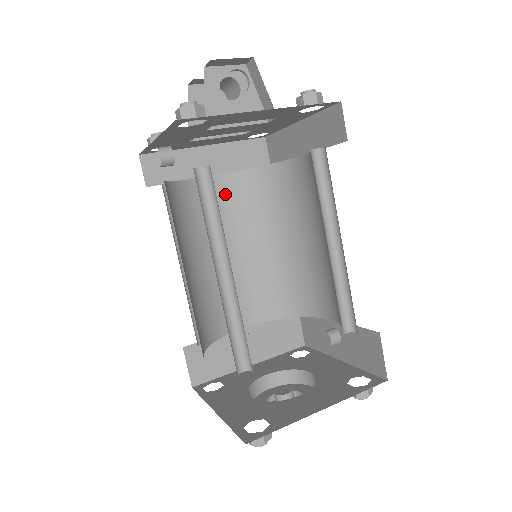
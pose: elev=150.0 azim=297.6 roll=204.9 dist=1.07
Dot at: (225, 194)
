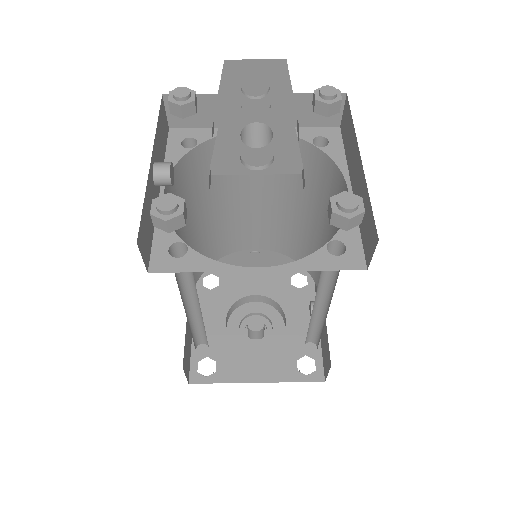
Dot at: occluded
